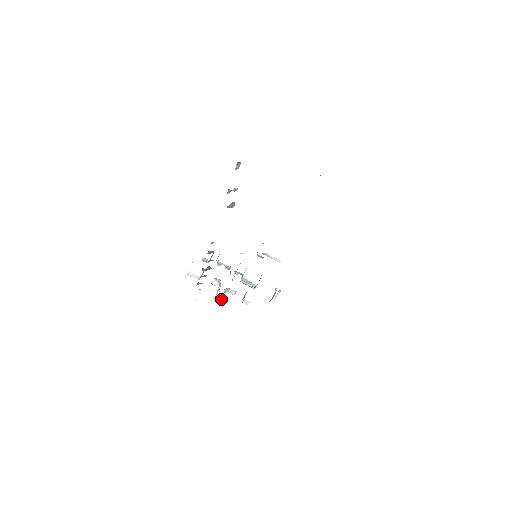
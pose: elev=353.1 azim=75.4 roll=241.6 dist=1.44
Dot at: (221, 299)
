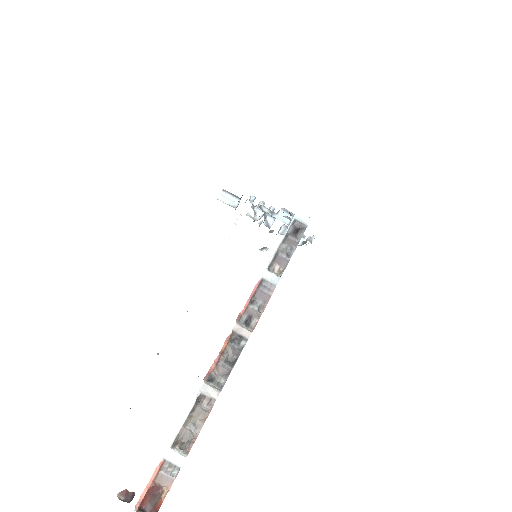
Dot at: occluded
